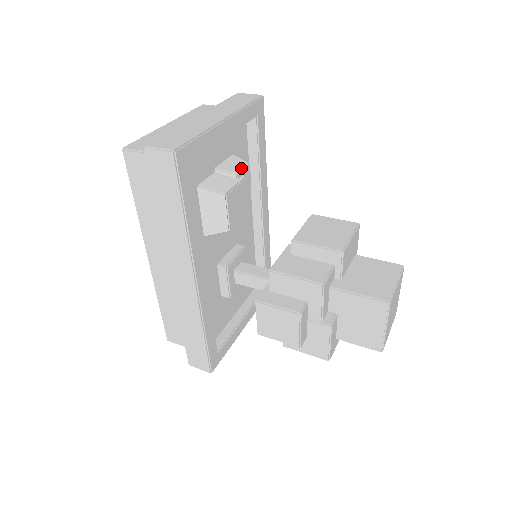
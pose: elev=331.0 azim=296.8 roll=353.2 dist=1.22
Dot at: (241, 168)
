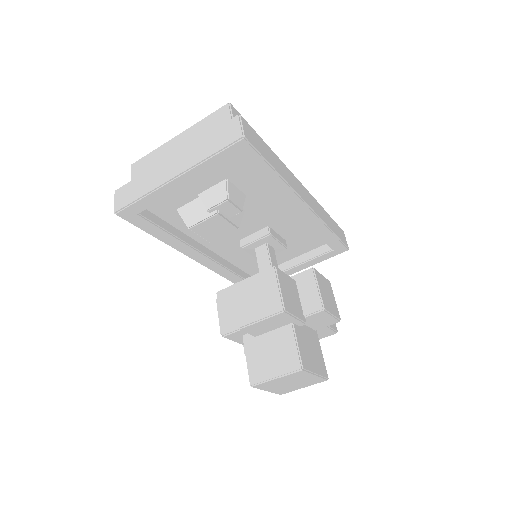
Dot at: (215, 204)
